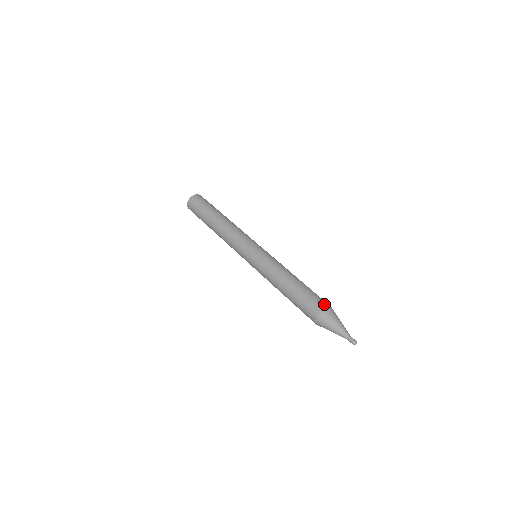
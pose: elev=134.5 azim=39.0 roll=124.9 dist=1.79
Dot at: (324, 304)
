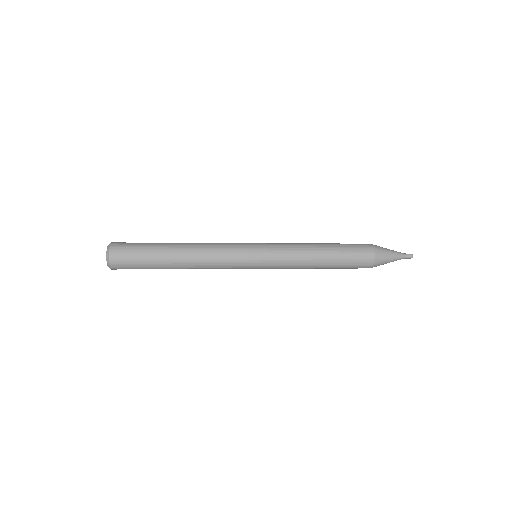
Dot at: occluded
